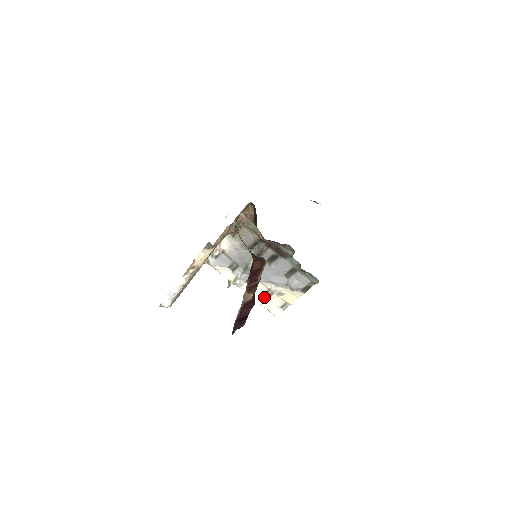
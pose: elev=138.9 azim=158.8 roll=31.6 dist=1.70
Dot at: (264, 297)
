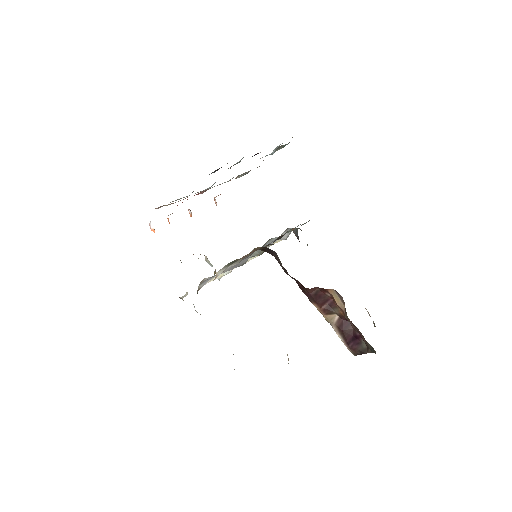
Dot at: occluded
